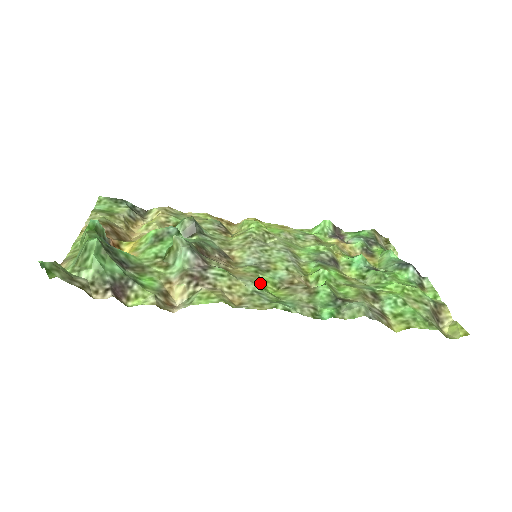
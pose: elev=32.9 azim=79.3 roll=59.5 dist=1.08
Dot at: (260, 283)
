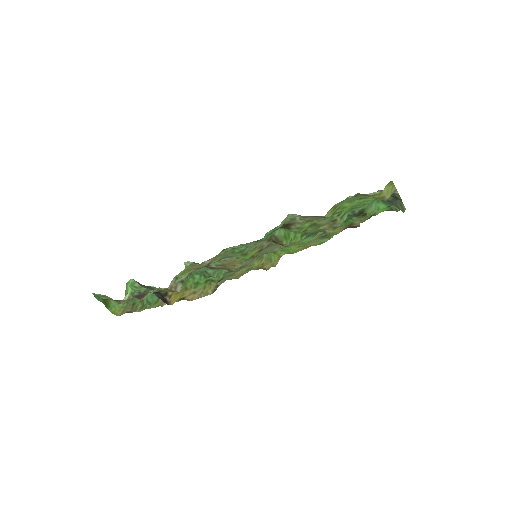
Dot at: occluded
